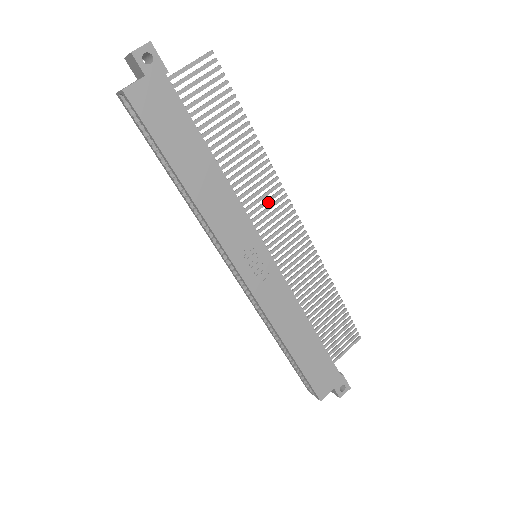
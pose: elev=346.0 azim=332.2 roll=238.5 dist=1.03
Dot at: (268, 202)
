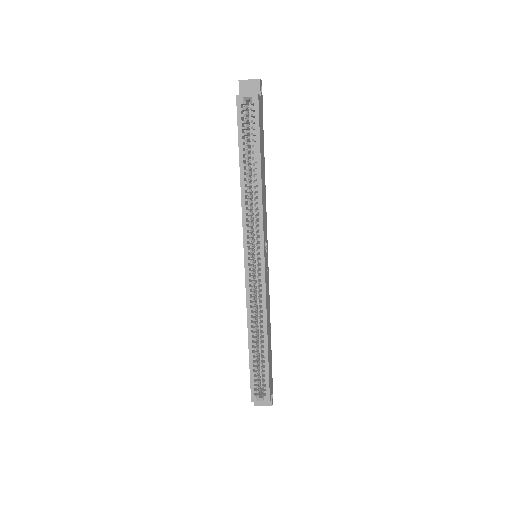
Dot at: occluded
